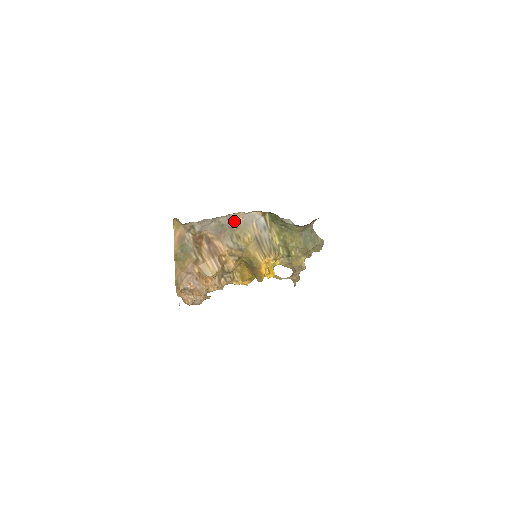
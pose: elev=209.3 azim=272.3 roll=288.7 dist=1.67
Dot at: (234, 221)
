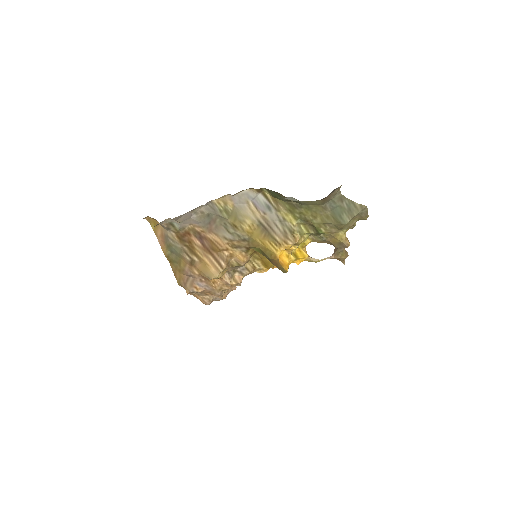
Dot at: (221, 208)
